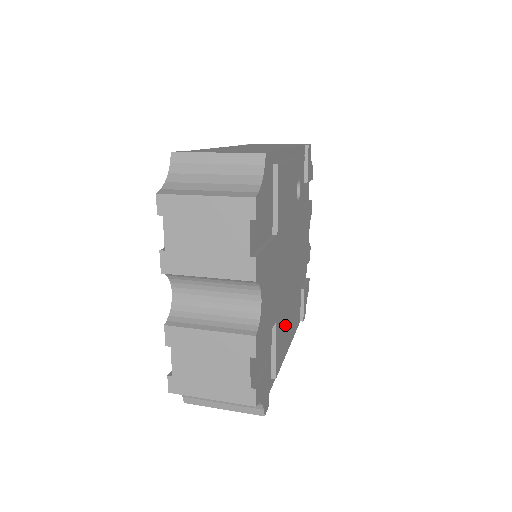
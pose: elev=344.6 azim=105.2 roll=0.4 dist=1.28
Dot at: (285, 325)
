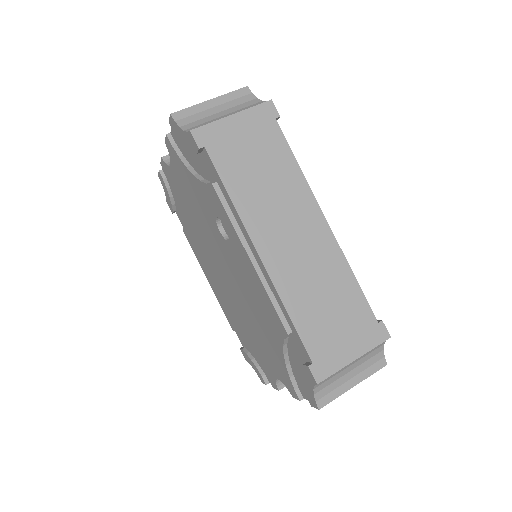
Dot at: occluded
